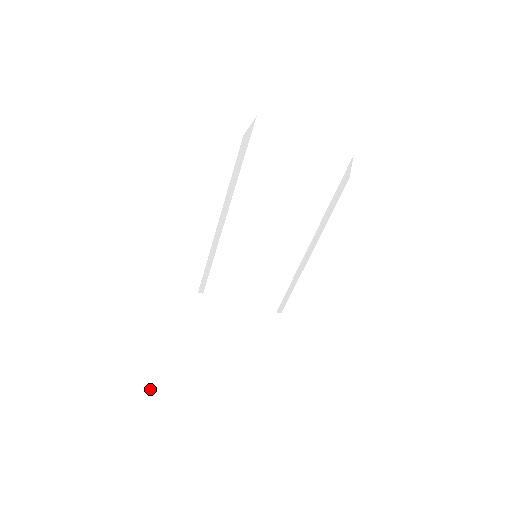
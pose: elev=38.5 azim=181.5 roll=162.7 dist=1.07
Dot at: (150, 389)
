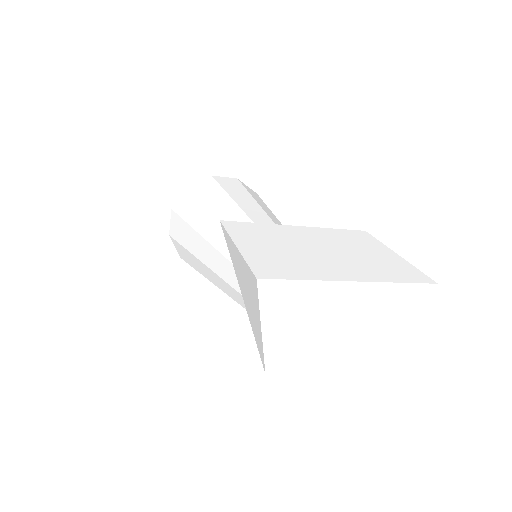
Dot at: (307, 266)
